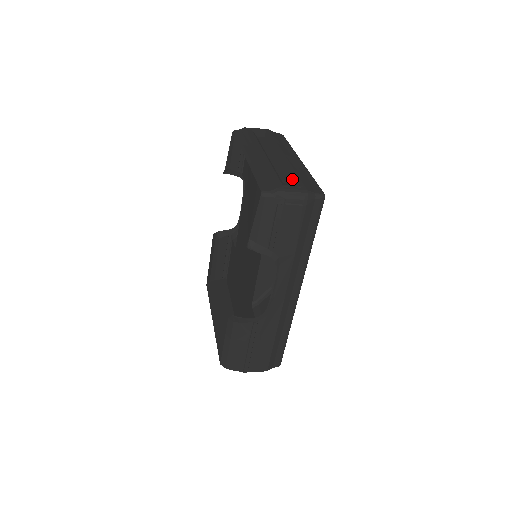
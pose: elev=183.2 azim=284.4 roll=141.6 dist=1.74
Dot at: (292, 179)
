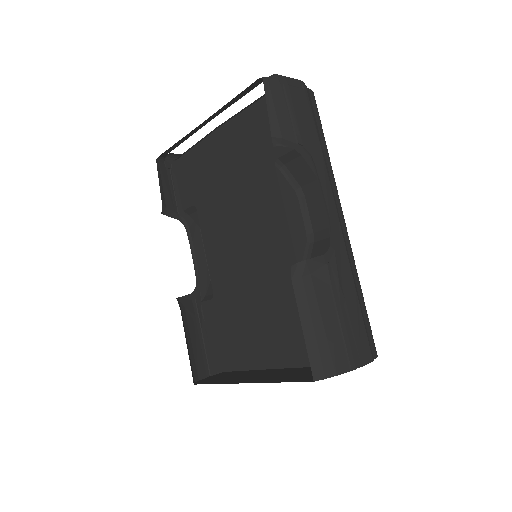
Dot at: occluded
